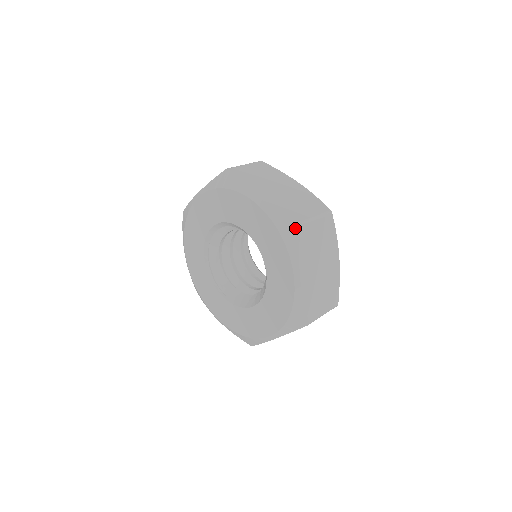
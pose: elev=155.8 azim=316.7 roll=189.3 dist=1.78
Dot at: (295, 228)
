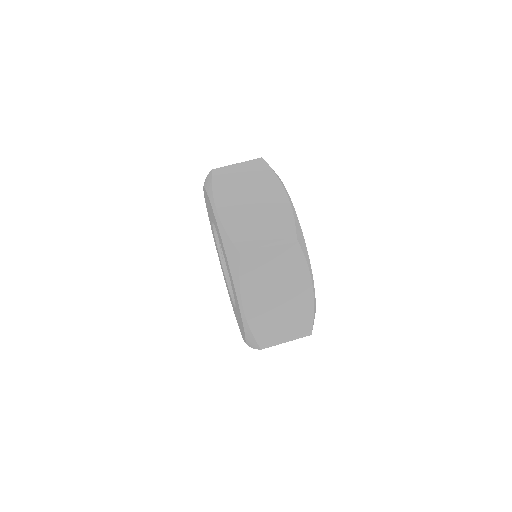
Dot at: (236, 256)
